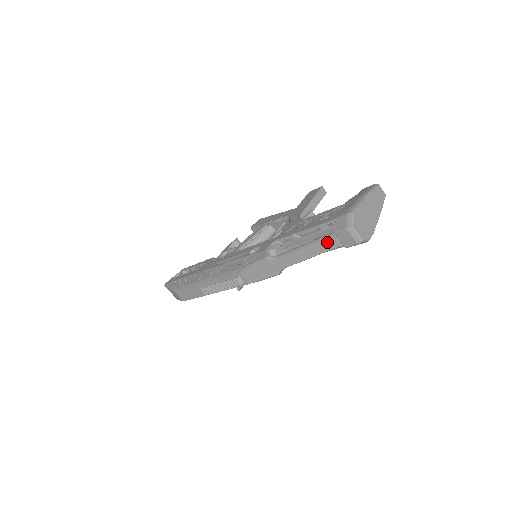
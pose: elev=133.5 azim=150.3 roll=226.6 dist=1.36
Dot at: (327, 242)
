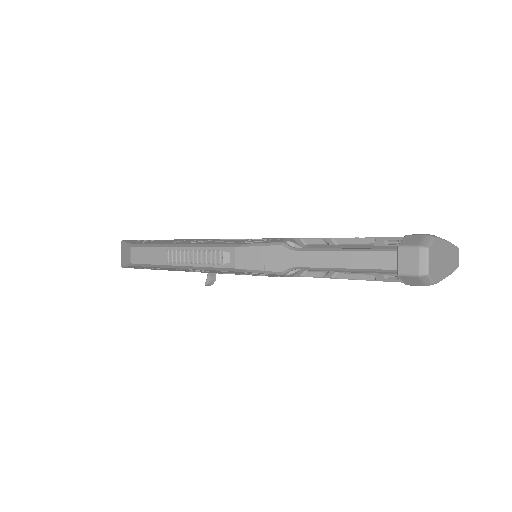
Dot at: (377, 256)
